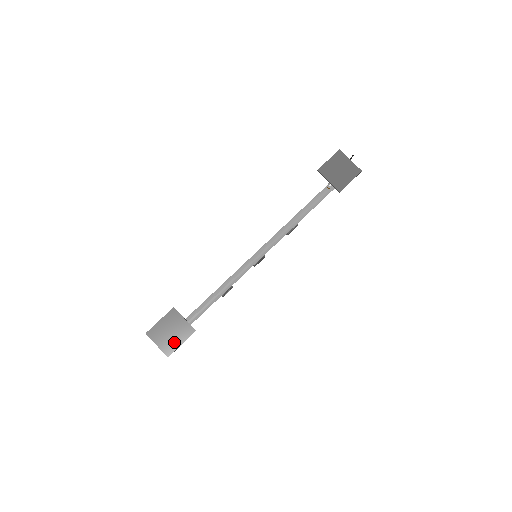
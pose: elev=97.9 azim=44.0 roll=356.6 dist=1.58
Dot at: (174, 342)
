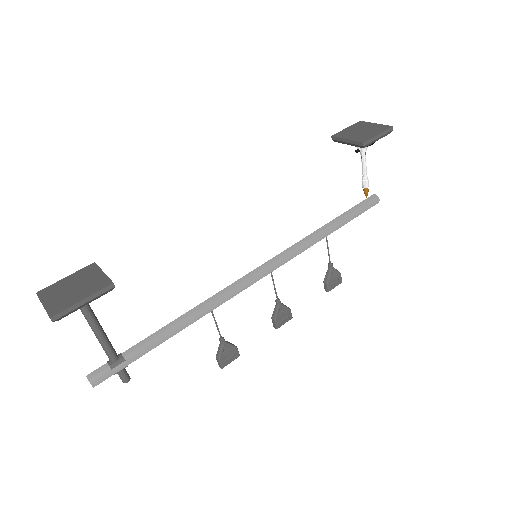
Dot at: (72, 298)
